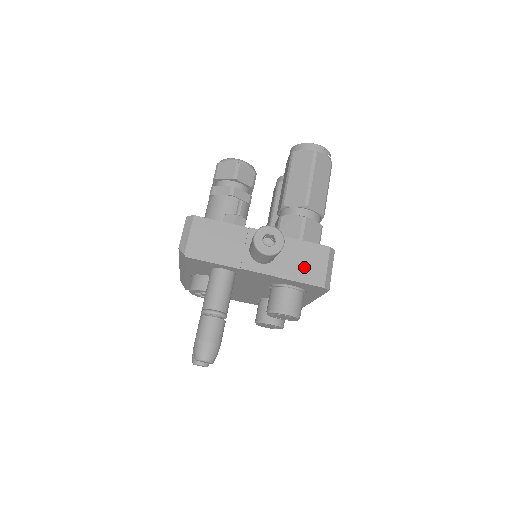
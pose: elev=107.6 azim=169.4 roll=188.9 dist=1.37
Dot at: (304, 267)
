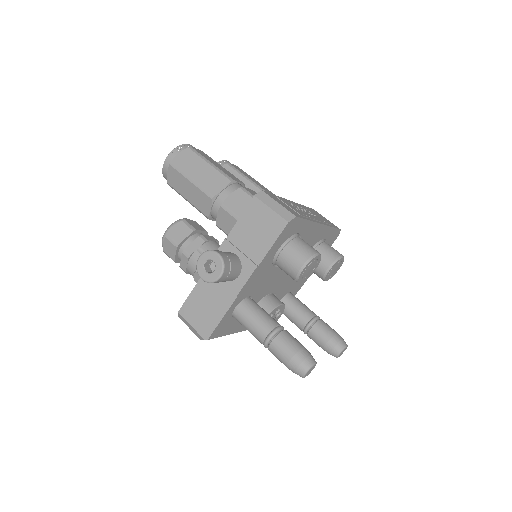
Dot at: (261, 233)
